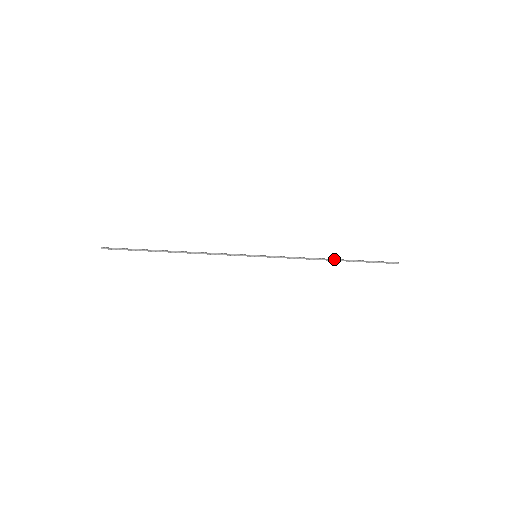
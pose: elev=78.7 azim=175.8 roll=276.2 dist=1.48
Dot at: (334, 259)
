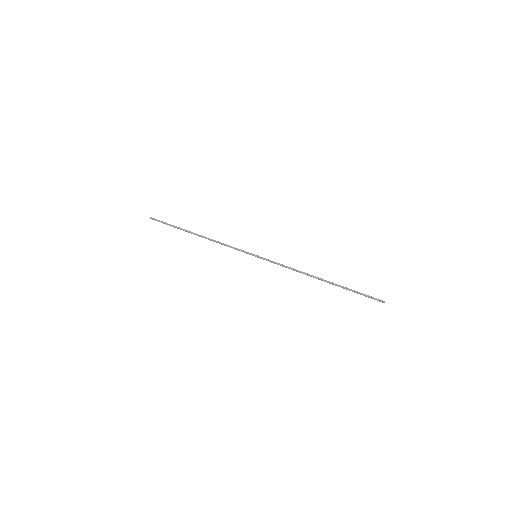
Dot at: occluded
